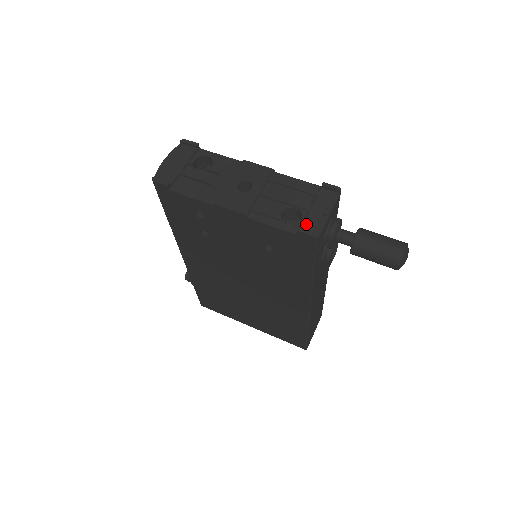
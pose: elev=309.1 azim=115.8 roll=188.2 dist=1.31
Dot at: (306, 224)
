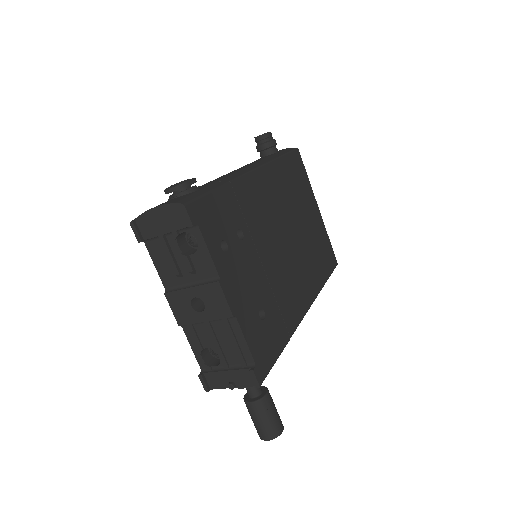
Dot at: (211, 375)
